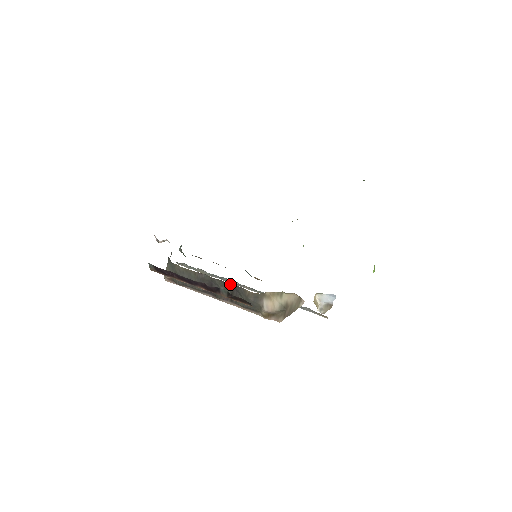
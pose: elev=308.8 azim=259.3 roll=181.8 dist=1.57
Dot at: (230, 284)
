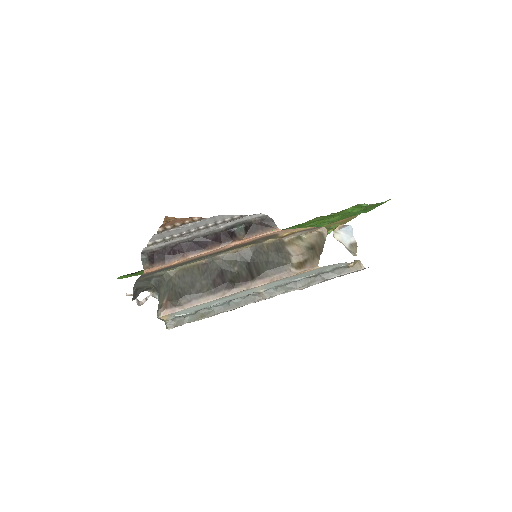
Dot at: (243, 253)
